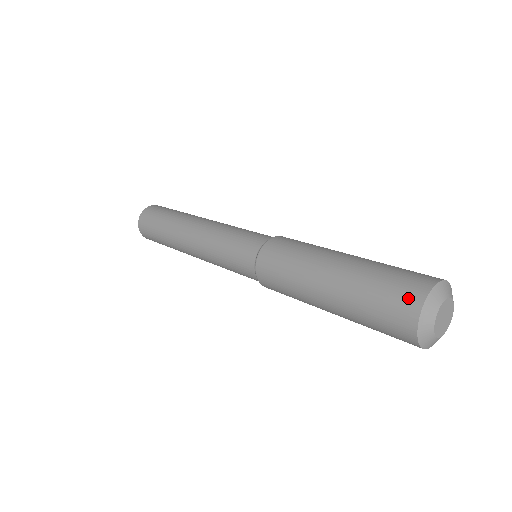
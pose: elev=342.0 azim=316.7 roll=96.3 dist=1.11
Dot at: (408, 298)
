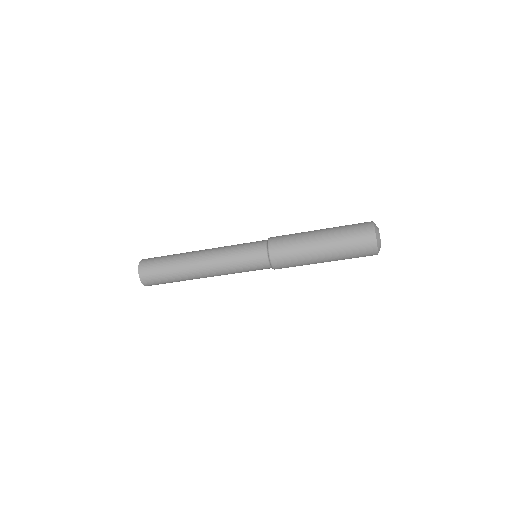
Dot at: (365, 222)
